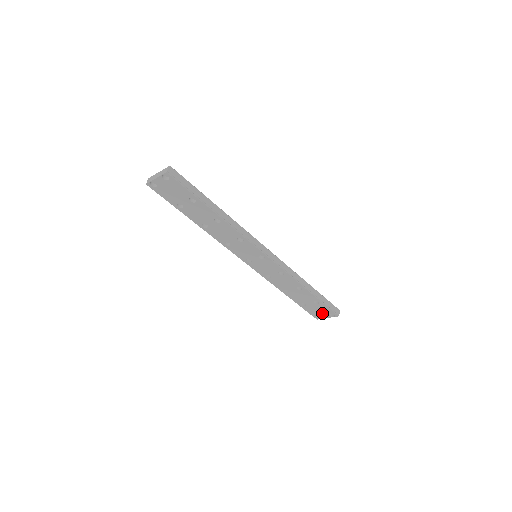
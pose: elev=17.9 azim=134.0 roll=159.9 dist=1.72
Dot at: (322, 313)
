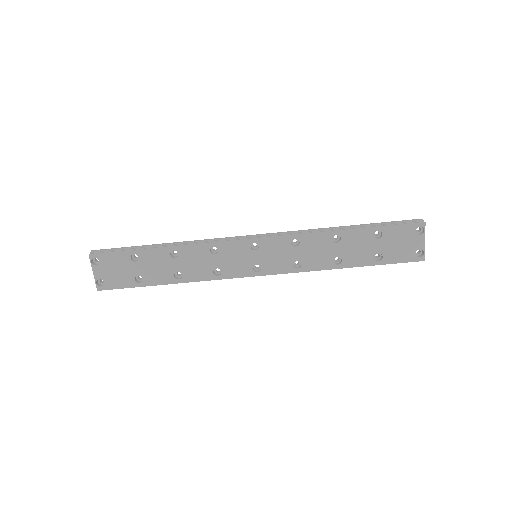
Dot at: (409, 243)
